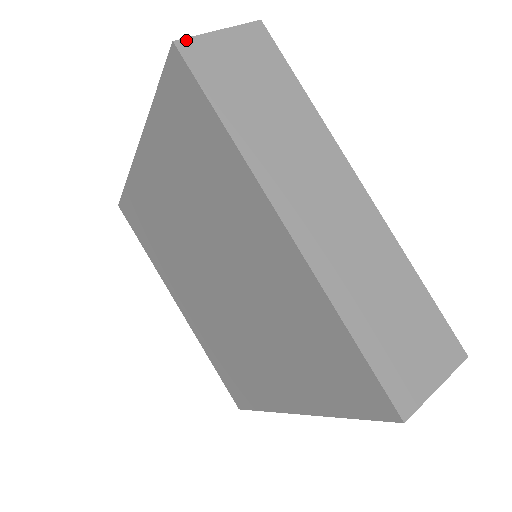
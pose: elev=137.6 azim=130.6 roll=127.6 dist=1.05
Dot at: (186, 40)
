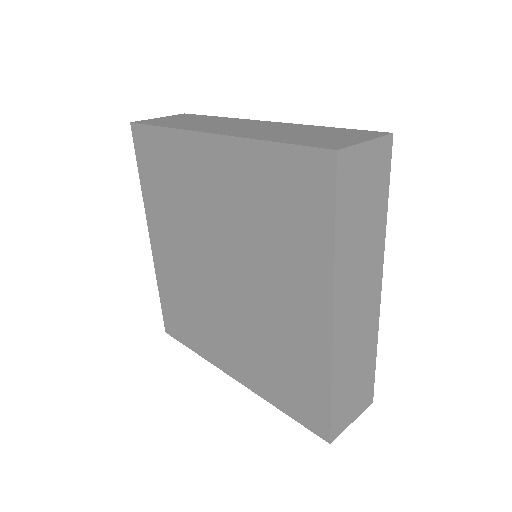
Dot at: (345, 150)
